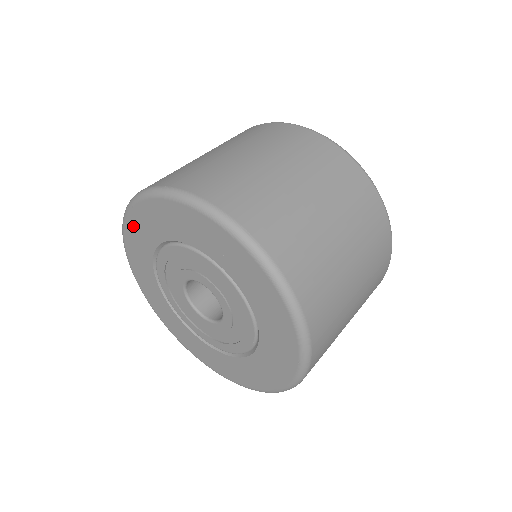
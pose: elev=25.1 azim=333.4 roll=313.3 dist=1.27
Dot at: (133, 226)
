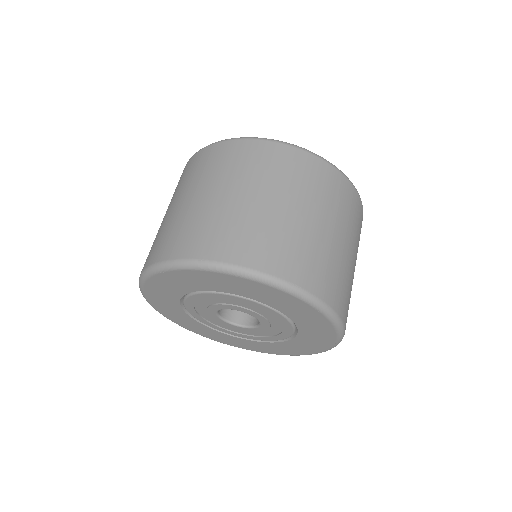
Dot at: (213, 277)
